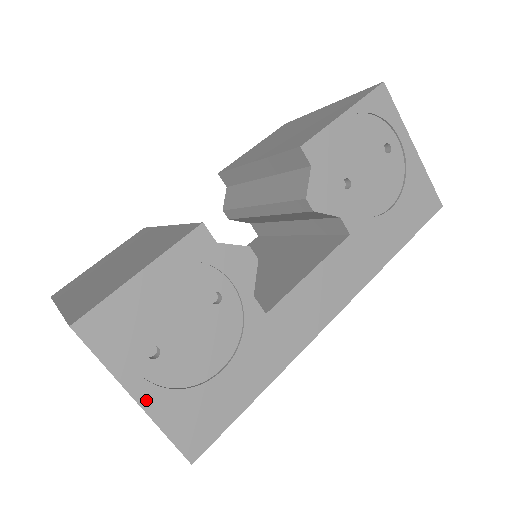
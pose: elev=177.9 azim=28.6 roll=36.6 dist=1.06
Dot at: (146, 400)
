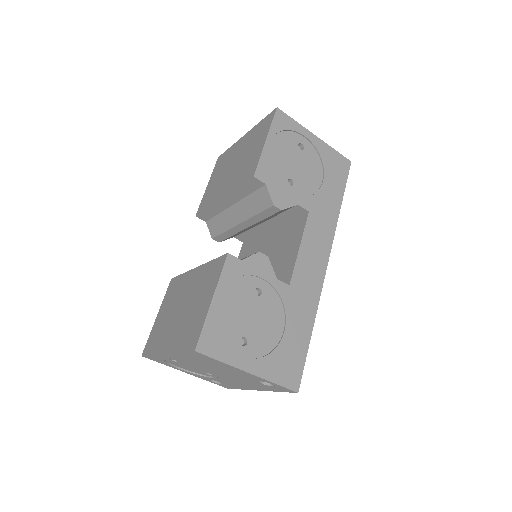
Dot at: (255, 370)
